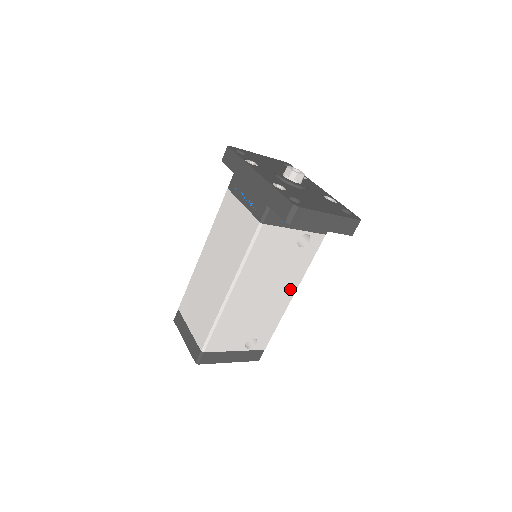
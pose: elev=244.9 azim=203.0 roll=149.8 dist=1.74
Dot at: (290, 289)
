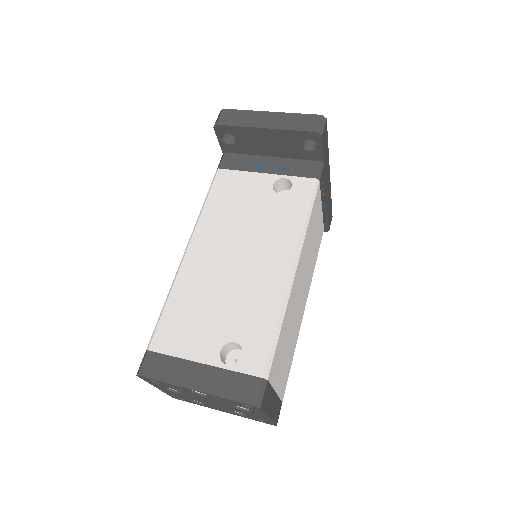
Dot at: (283, 255)
